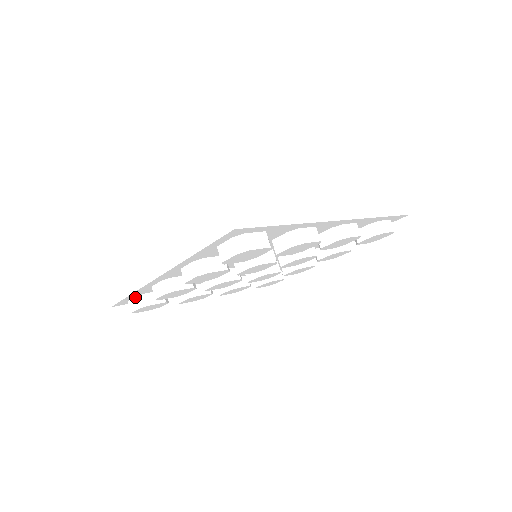
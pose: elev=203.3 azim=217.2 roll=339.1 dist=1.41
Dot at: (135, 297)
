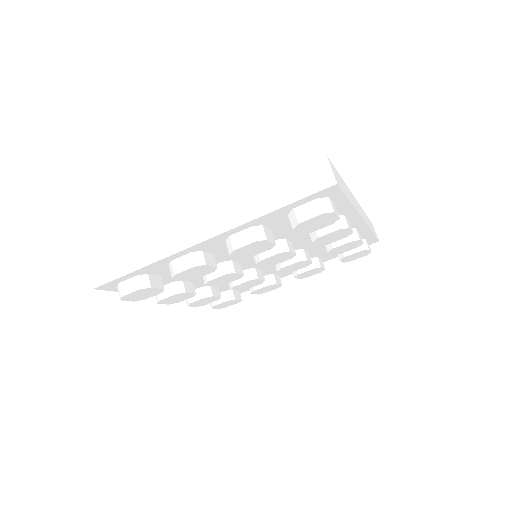
Dot at: (135, 276)
